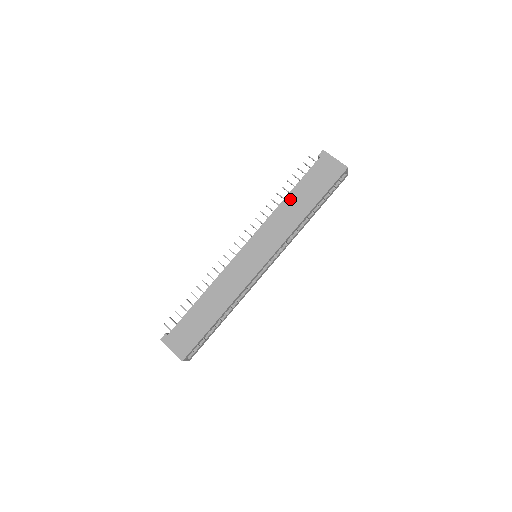
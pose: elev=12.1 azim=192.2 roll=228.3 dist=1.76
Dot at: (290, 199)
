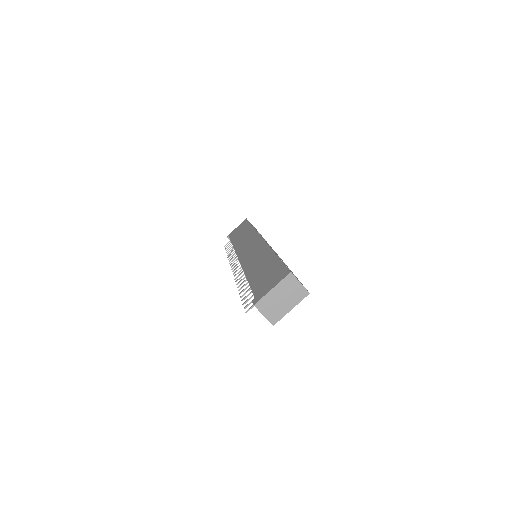
Dot at: occluded
